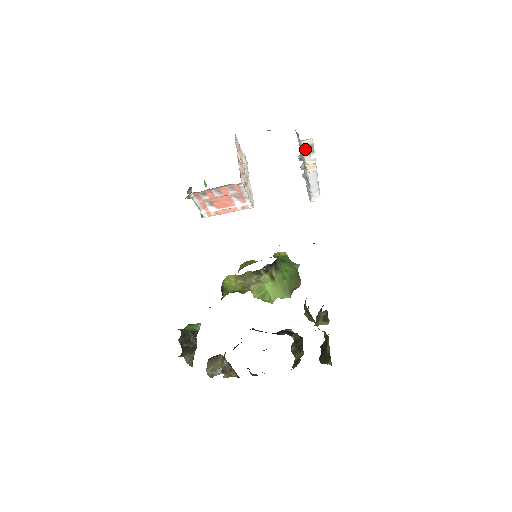
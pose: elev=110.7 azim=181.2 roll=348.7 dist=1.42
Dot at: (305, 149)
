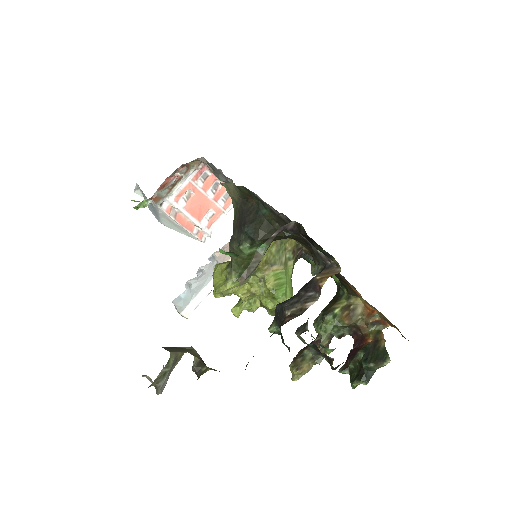
Dot at: occluded
